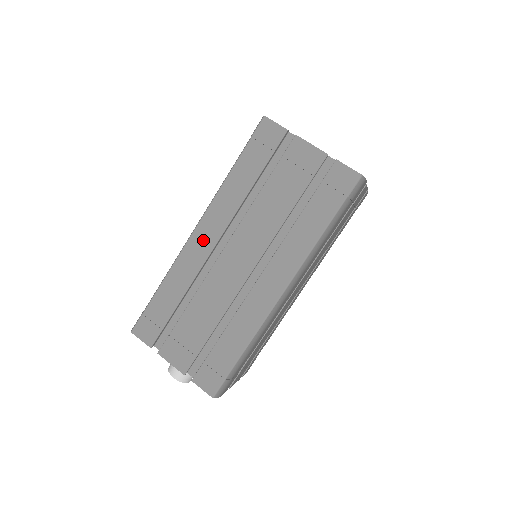
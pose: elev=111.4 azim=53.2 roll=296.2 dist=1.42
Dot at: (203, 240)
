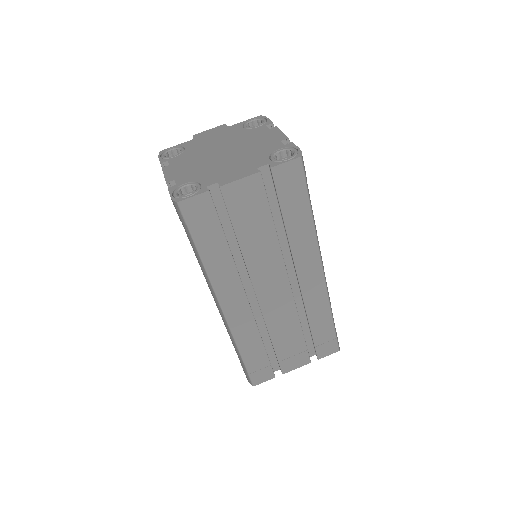
Dot at: (236, 309)
